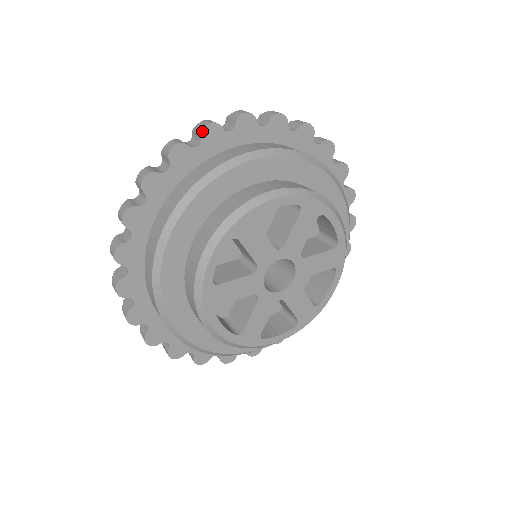
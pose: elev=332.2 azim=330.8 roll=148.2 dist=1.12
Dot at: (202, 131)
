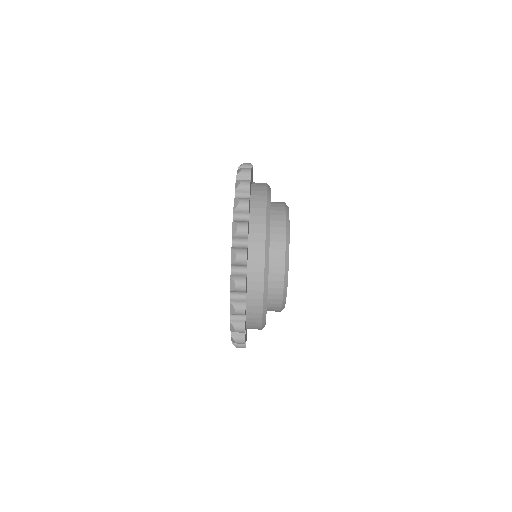
Dot at: occluded
